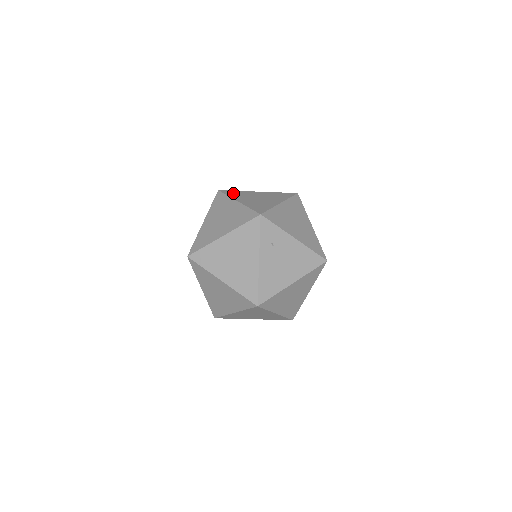
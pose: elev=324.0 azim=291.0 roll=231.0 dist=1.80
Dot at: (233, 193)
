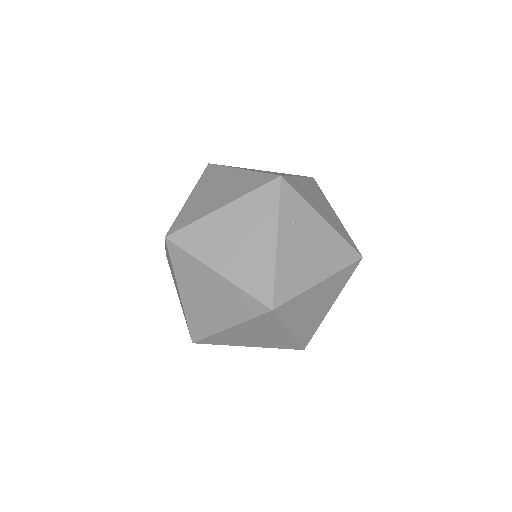
Dot at: (230, 166)
